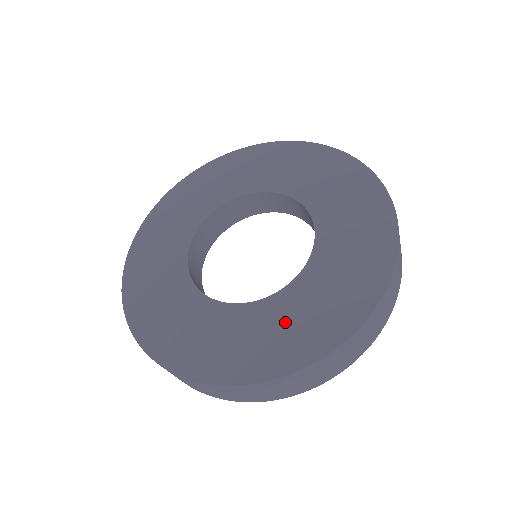
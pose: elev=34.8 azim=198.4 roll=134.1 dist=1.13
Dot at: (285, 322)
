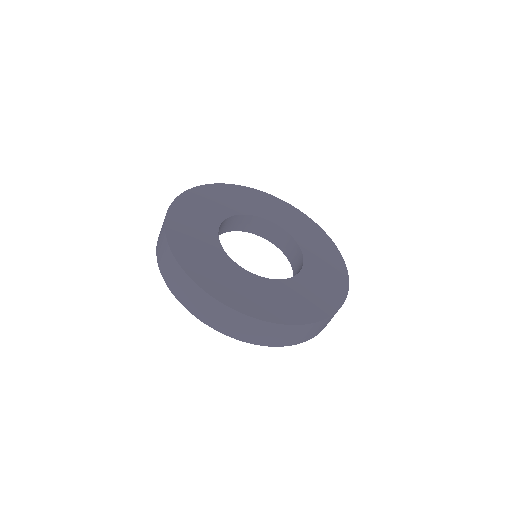
Dot at: (322, 276)
